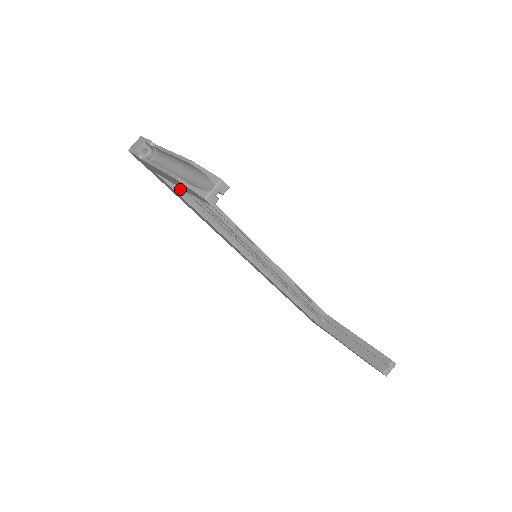
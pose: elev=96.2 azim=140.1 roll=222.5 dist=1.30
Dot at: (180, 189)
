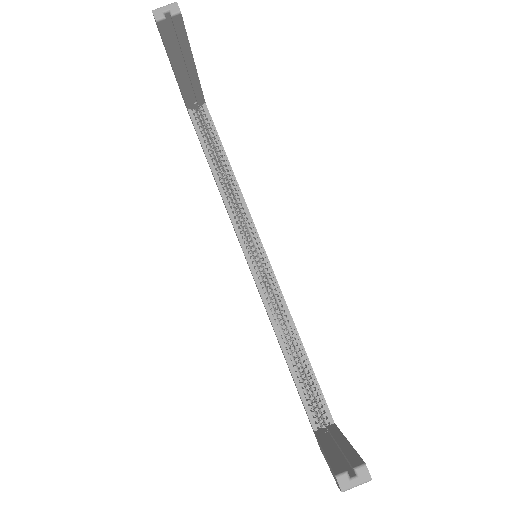
Dot at: (204, 137)
